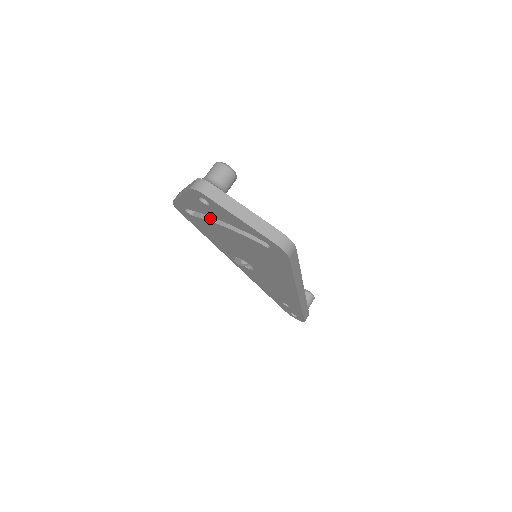
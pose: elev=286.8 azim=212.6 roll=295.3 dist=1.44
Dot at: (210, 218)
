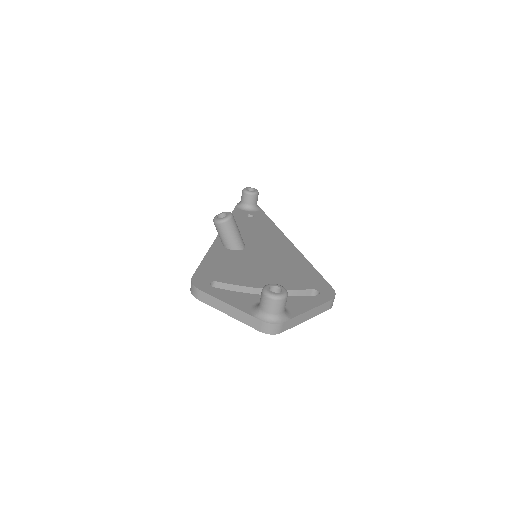
Dot at: occluded
